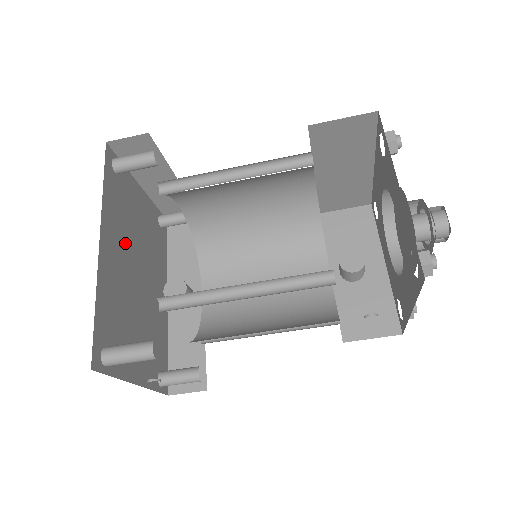
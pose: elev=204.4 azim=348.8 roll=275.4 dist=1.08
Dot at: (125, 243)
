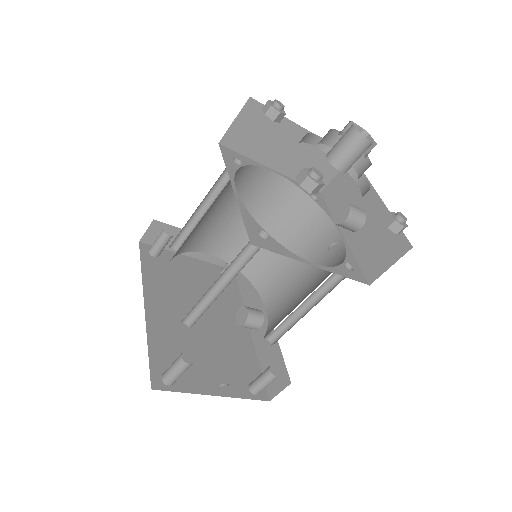
Dot at: (177, 299)
